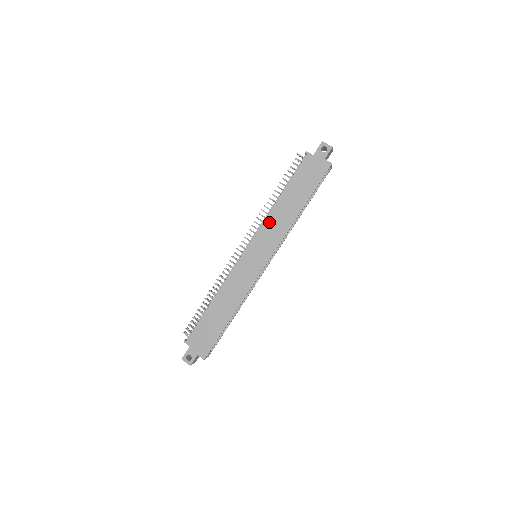
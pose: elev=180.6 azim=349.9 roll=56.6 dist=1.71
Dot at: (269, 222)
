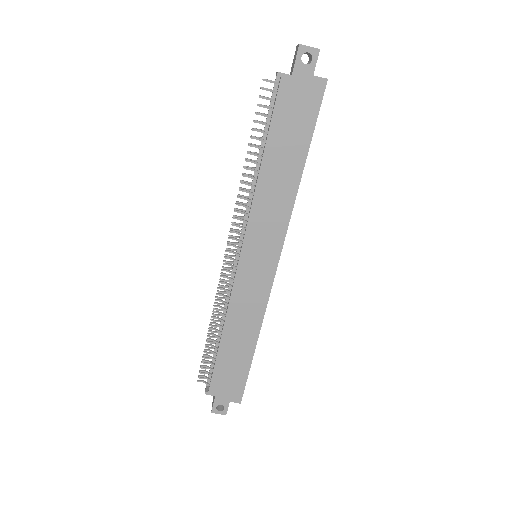
Dot at: (259, 207)
